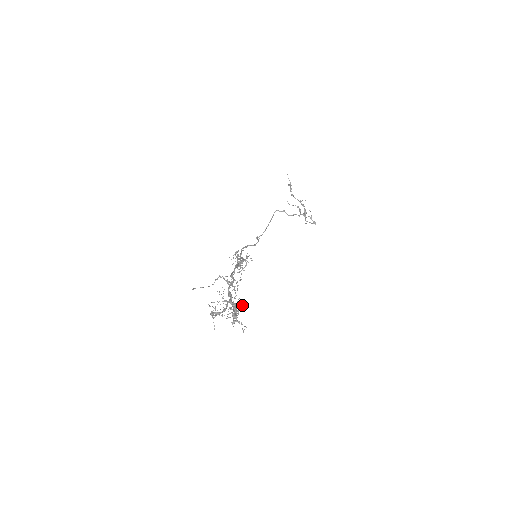
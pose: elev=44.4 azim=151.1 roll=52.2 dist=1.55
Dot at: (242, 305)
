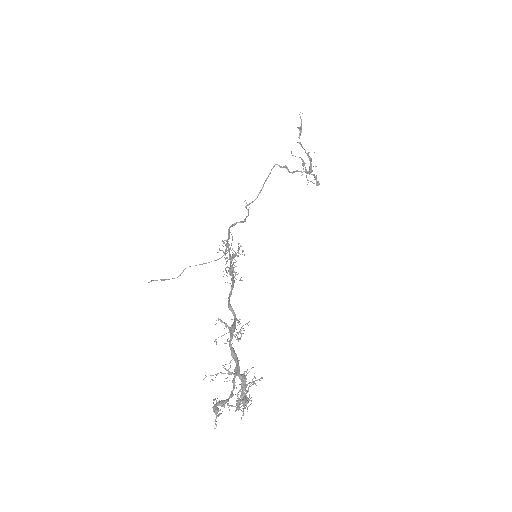
Dot at: (255, 380)
